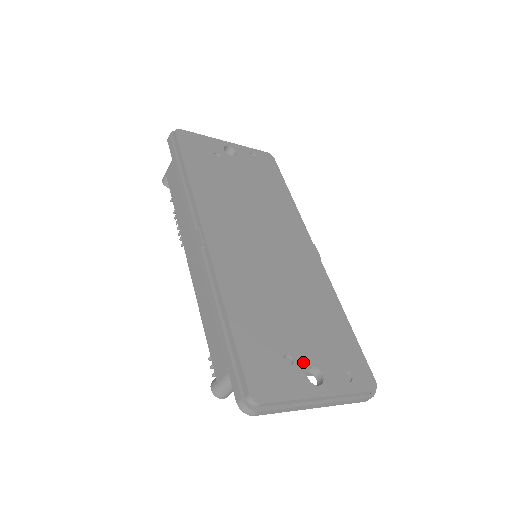
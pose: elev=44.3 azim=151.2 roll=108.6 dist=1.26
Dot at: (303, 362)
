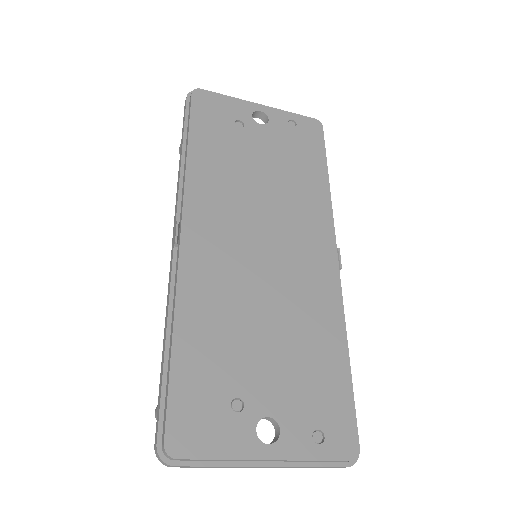
Dot at: (258, 410)
